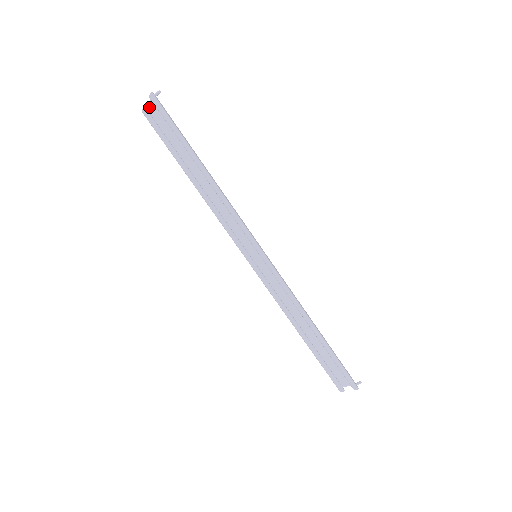
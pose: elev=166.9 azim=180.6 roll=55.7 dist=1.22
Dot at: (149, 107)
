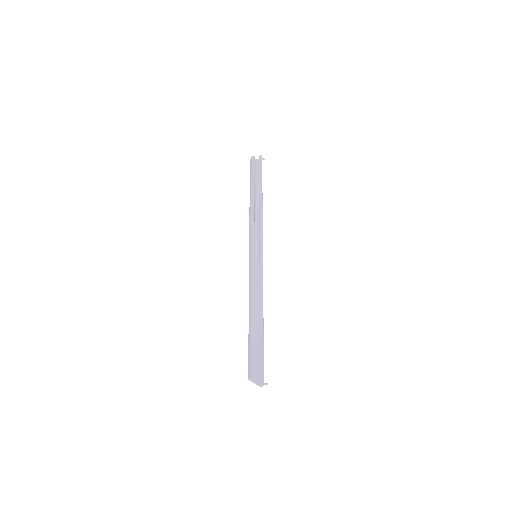
Dot at: occluded
